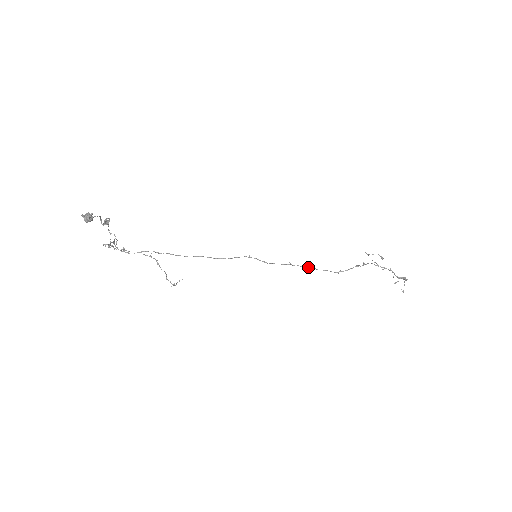
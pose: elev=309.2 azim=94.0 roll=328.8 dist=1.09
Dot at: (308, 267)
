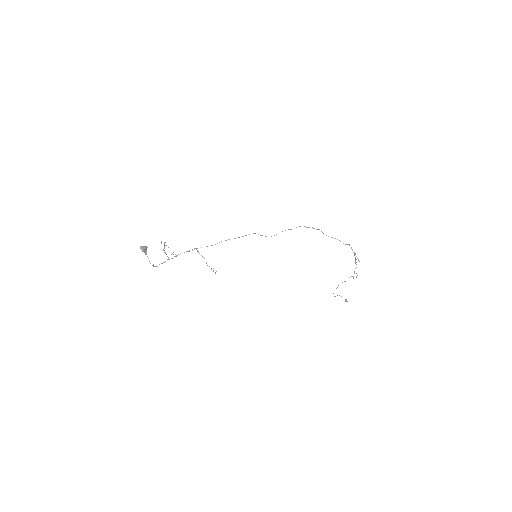
Dot at: occluded
